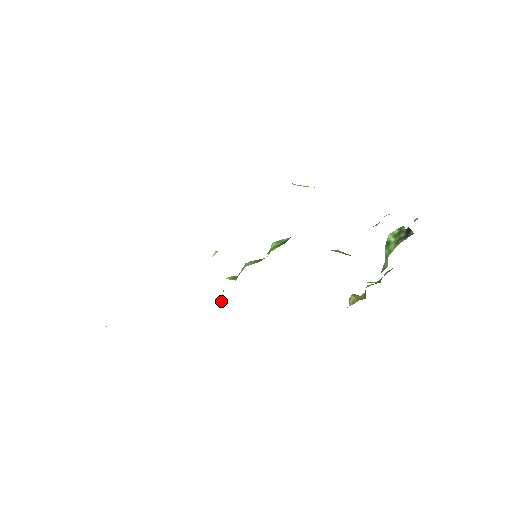
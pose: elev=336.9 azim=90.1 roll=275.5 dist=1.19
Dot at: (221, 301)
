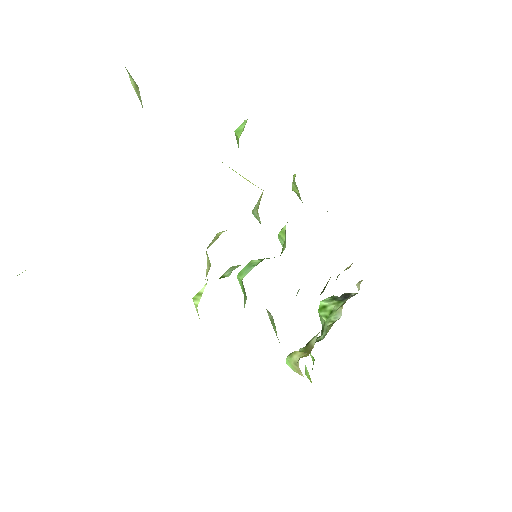
Dot at: (196, 301)
